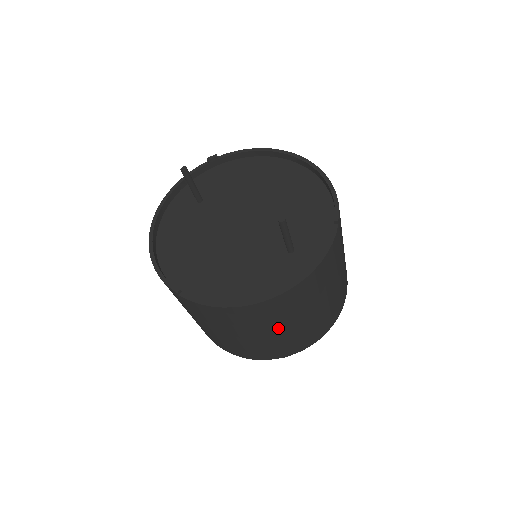
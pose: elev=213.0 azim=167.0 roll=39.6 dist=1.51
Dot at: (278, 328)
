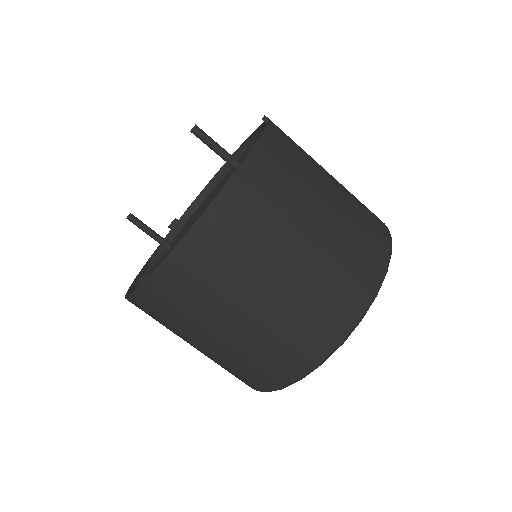
Dot at: (288, 246)
